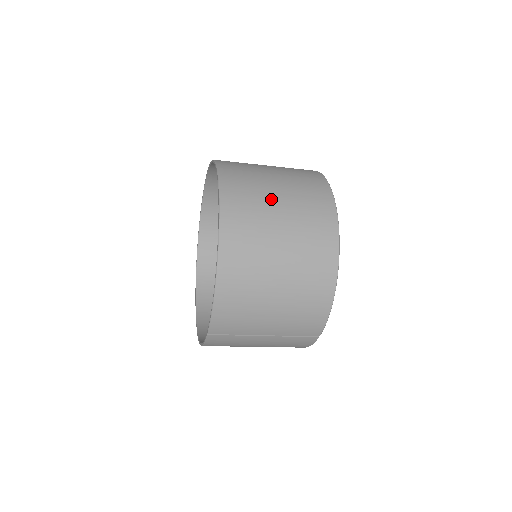
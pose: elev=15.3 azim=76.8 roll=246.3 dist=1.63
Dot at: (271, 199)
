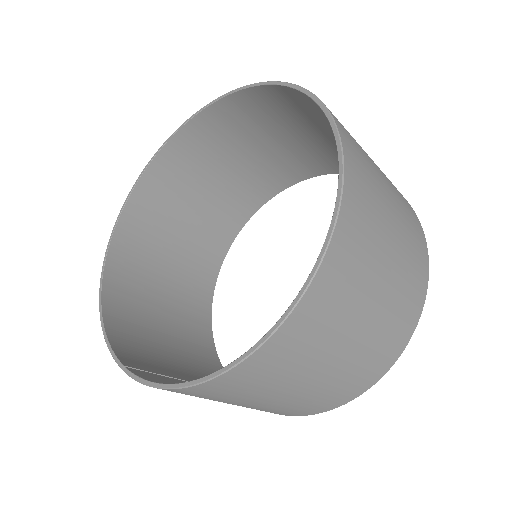
Dot at: (359, 316)
